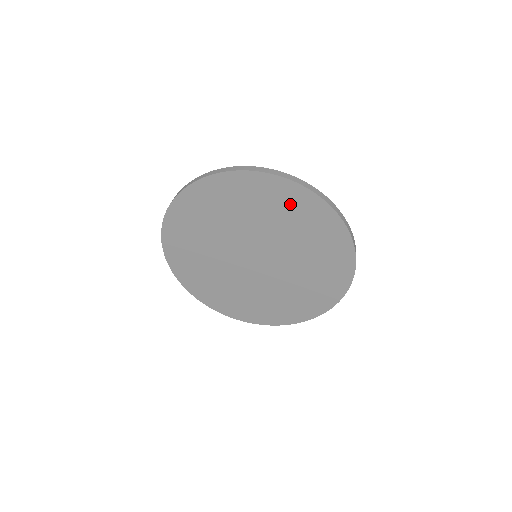
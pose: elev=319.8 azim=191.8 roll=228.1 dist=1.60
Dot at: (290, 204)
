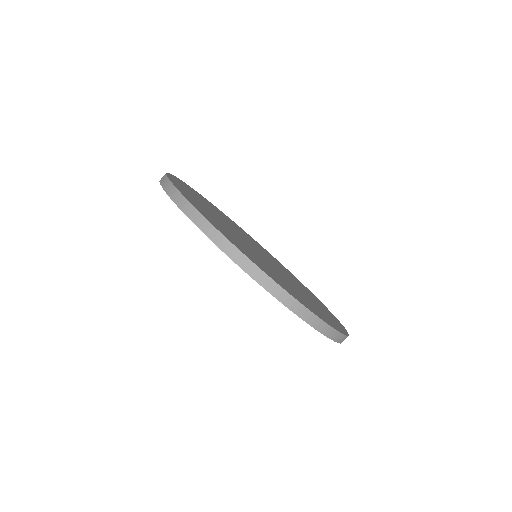
Dot at: occluded
